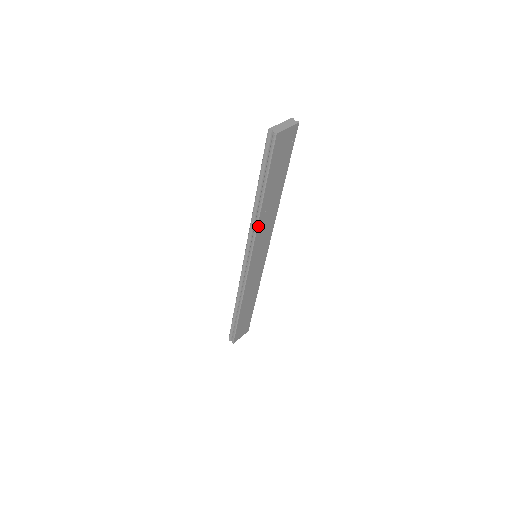
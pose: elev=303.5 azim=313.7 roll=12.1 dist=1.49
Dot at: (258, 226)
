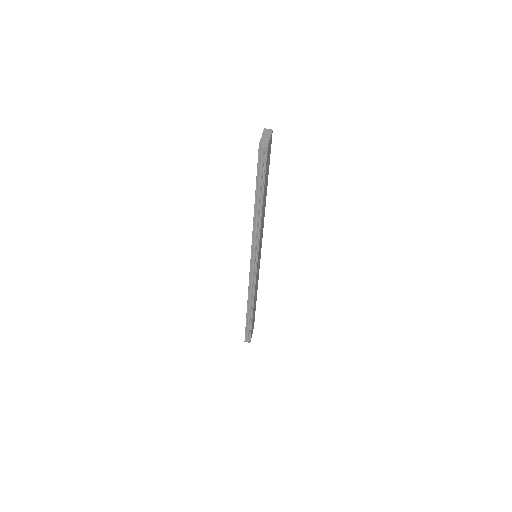
Dot at: (260, 228)
